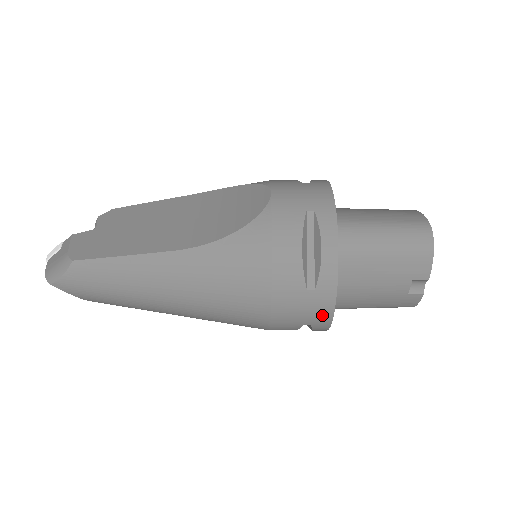
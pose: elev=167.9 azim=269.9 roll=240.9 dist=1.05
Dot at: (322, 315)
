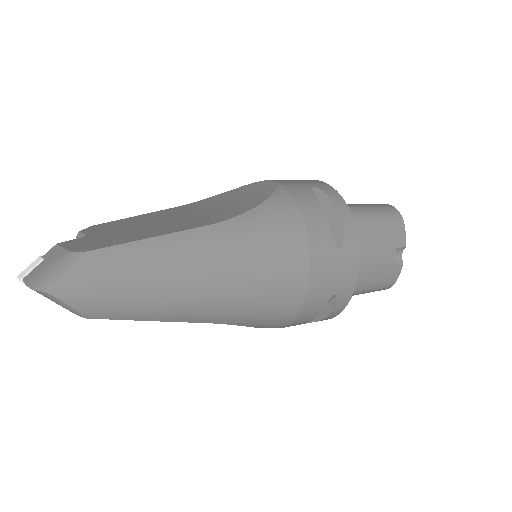
Dot at: (349, 278)
